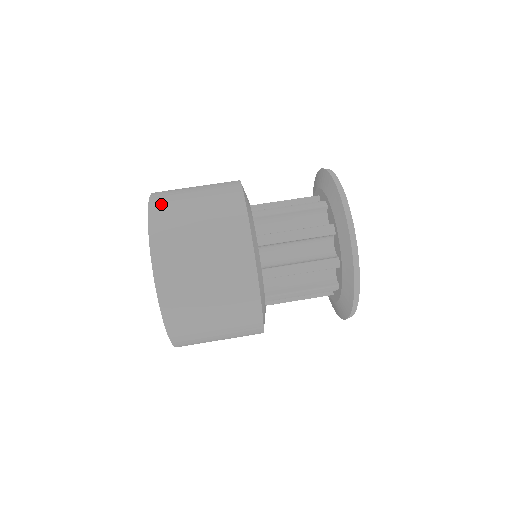
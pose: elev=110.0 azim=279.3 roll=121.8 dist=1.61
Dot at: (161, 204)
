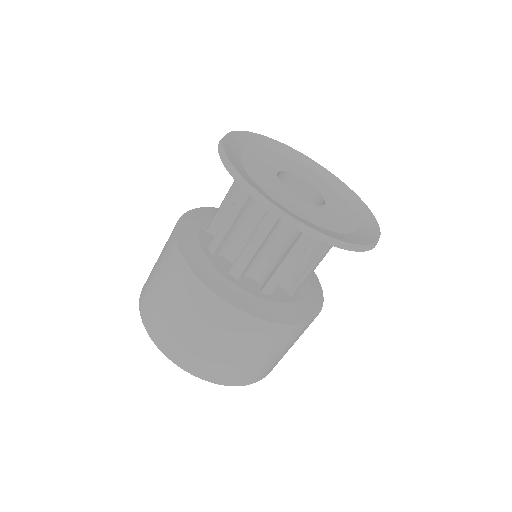
Dot at: (180, 356)
